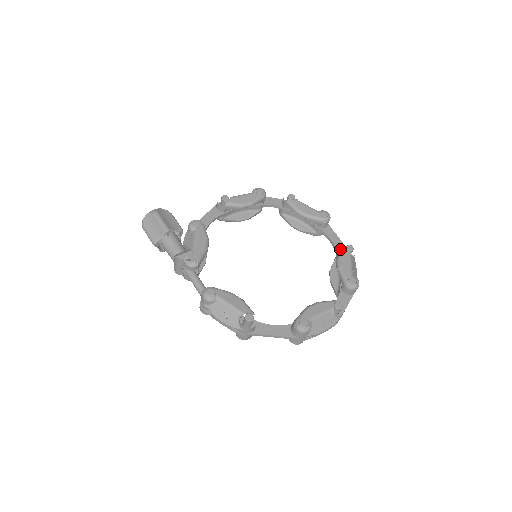
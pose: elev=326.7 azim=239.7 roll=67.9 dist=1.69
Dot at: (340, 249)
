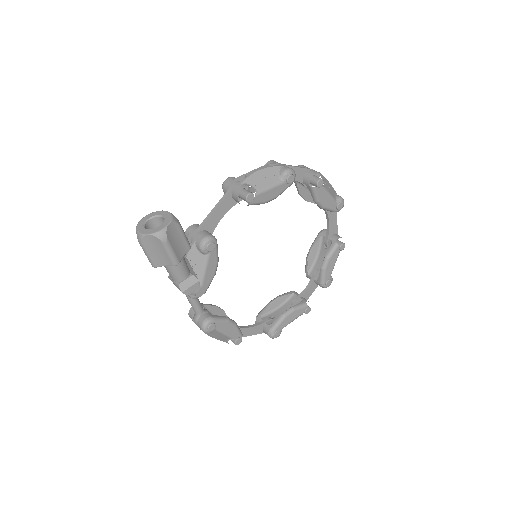
Dot at: (334, 246)
